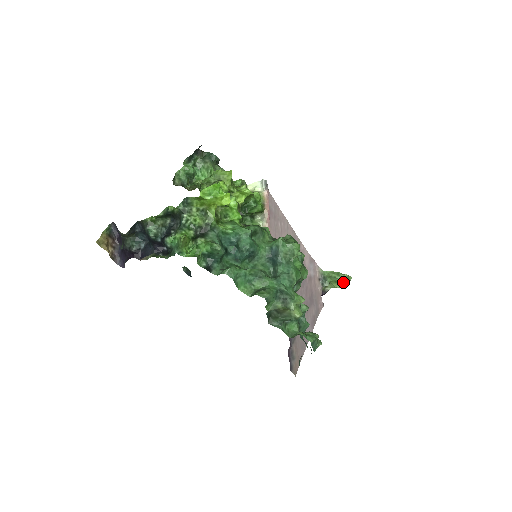
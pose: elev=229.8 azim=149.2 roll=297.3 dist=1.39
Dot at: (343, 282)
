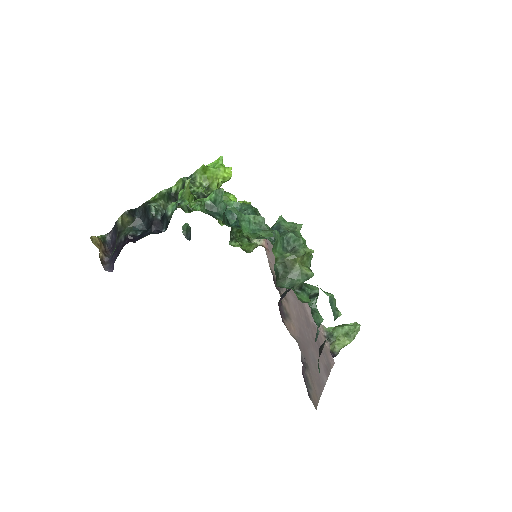
Dot at: (351, 332)
